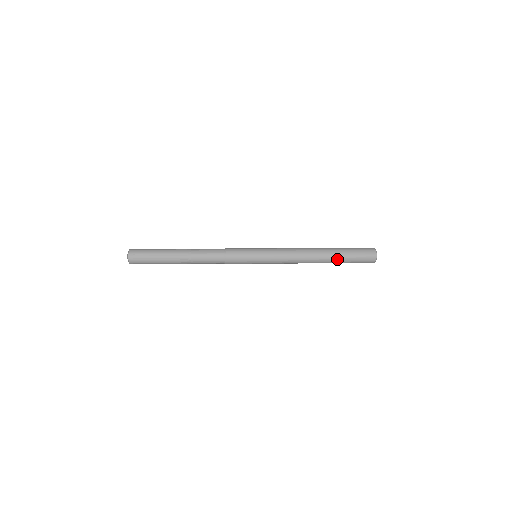
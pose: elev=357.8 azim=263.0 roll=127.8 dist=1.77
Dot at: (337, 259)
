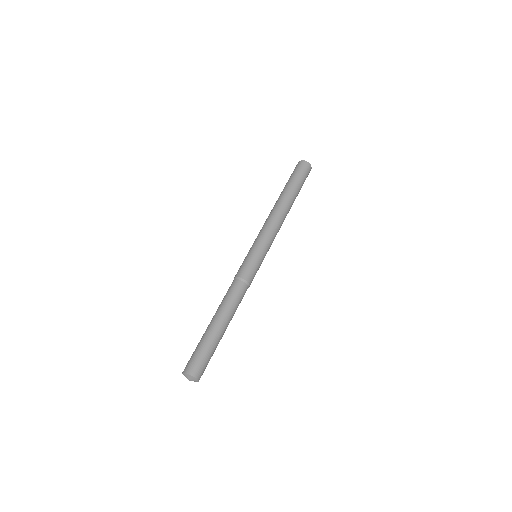
Dot at: occluded
